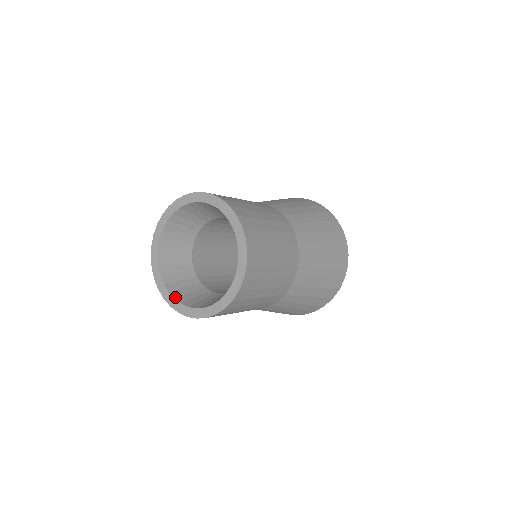
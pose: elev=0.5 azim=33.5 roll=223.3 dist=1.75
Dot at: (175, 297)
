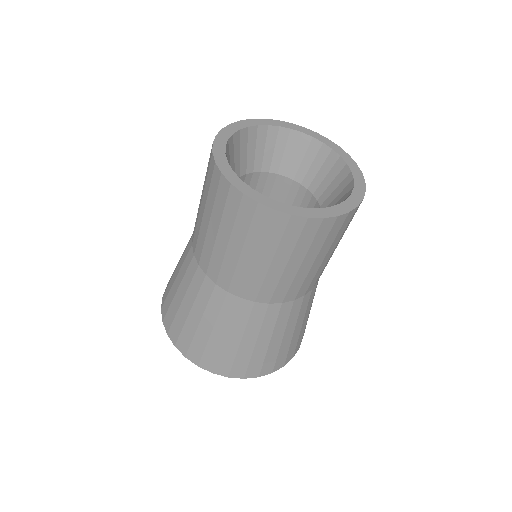
Dot at: (228, 163)
